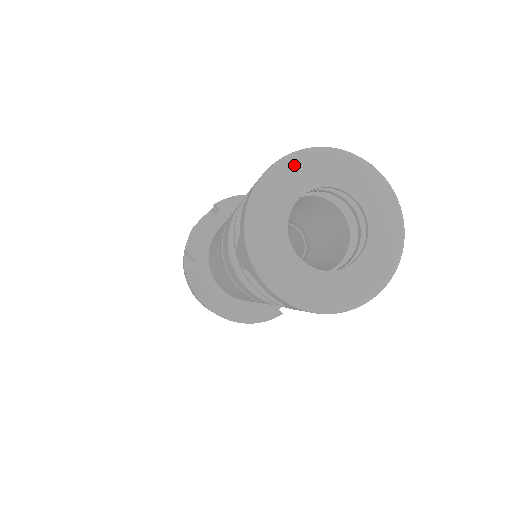
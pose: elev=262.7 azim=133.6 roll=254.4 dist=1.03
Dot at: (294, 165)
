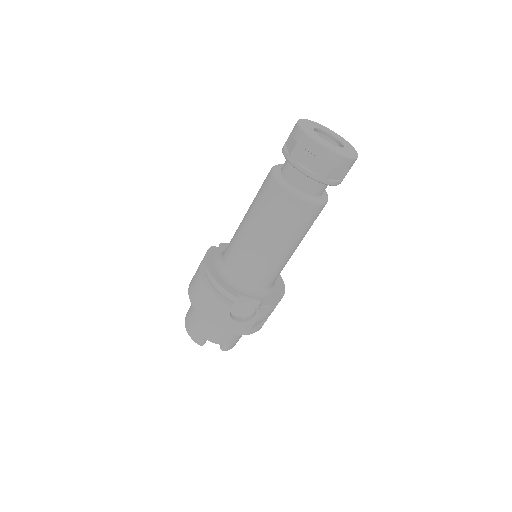
Dot at: (330, 130)
